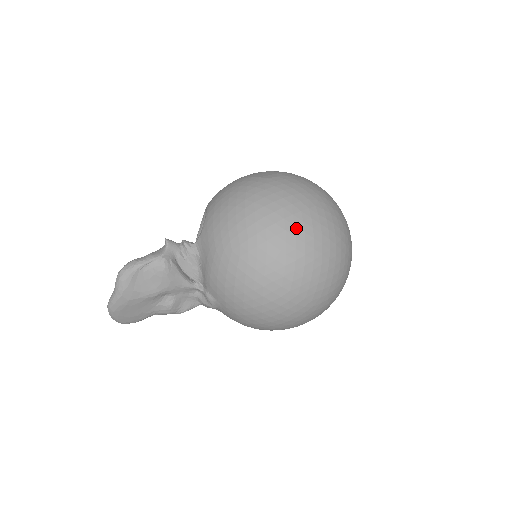
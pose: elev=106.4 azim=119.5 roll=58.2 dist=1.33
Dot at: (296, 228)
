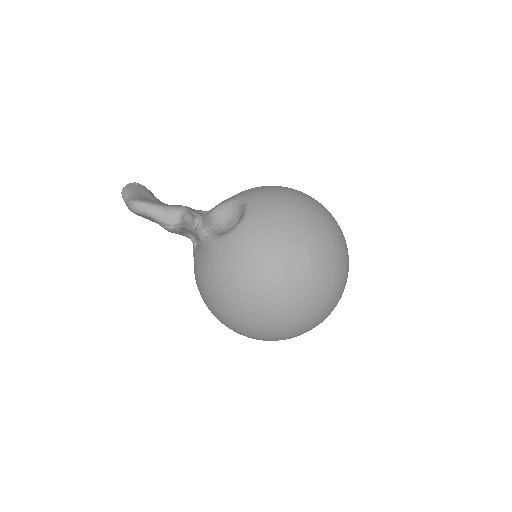
Dot at: (256, 329)
